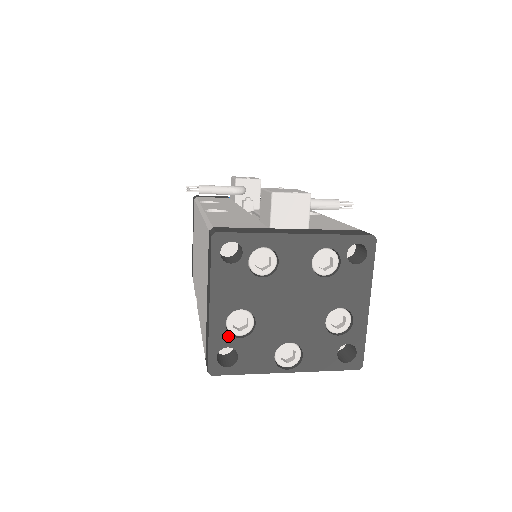
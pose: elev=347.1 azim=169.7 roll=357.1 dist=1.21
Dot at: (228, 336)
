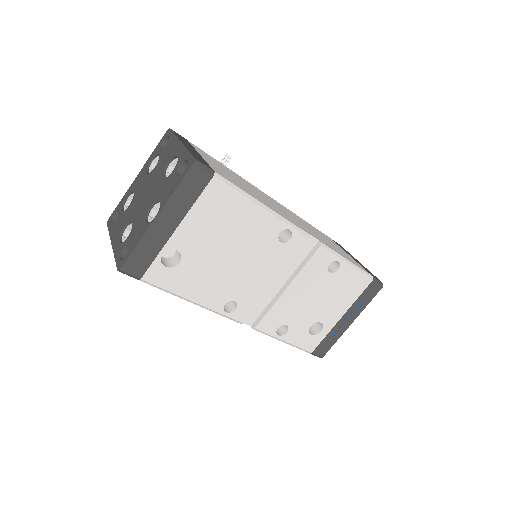
Dot at: (122, 244)
